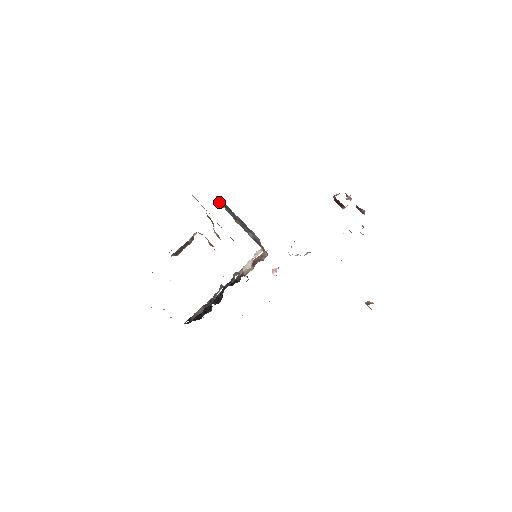
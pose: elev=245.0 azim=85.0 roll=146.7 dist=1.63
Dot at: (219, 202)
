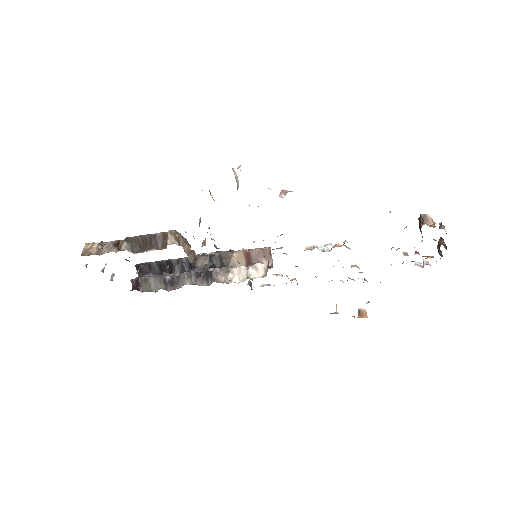
Dot at: occluded
